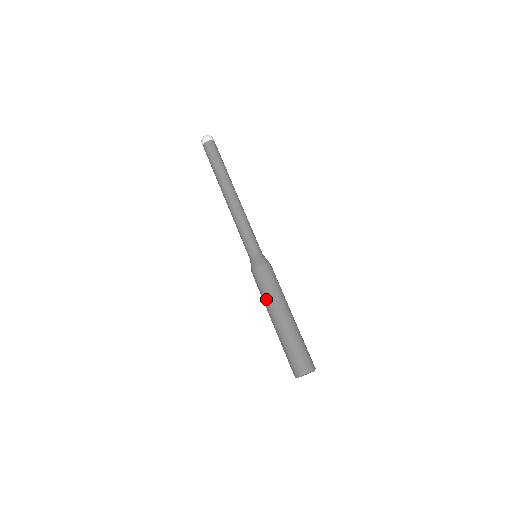
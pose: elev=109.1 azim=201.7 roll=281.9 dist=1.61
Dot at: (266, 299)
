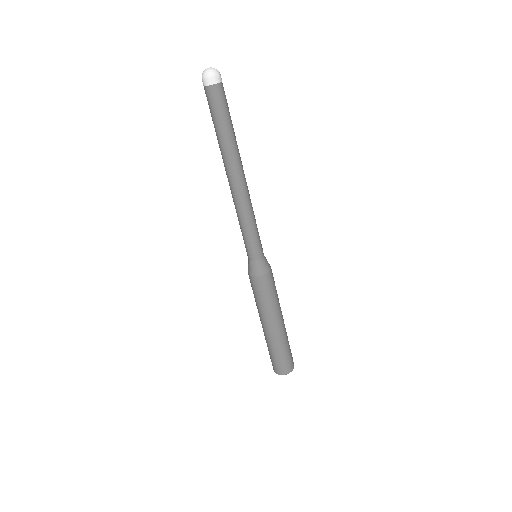
Dot at: (267, 308)
